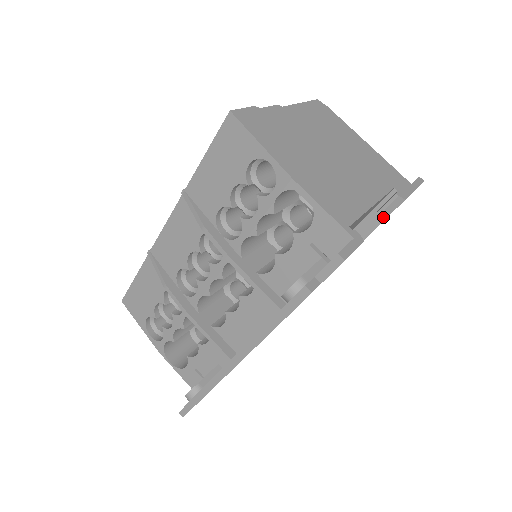
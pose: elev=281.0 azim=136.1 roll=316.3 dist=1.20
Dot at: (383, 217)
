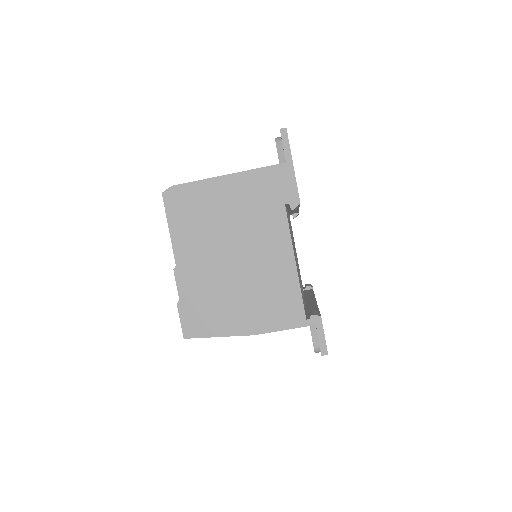
Dot at: occluded
